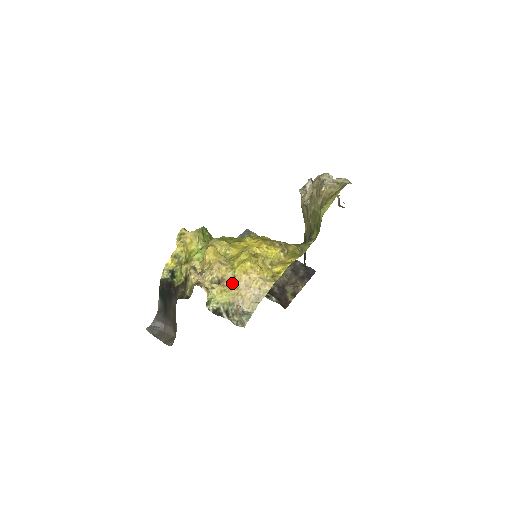
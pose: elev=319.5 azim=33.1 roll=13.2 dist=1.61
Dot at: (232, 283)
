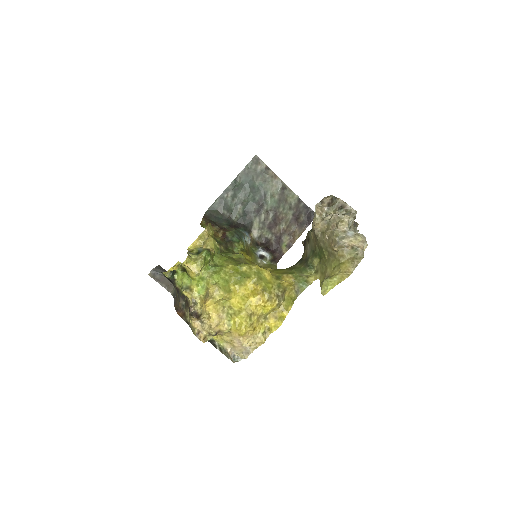
Dot at: (227, 335)
